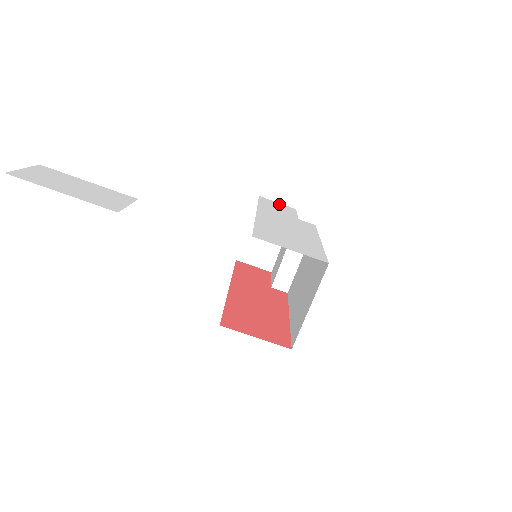
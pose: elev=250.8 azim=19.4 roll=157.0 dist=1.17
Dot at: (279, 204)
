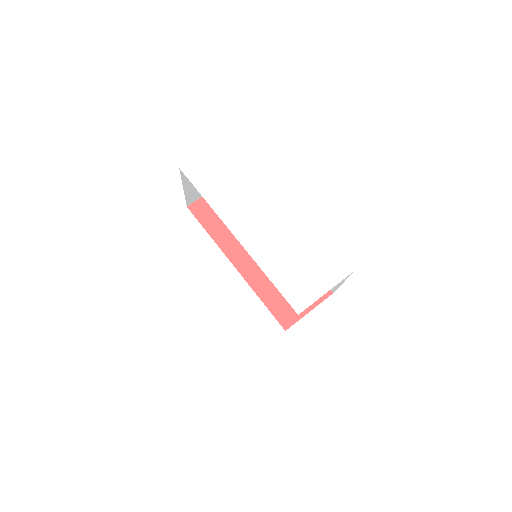
Dot at: (205, 160)
